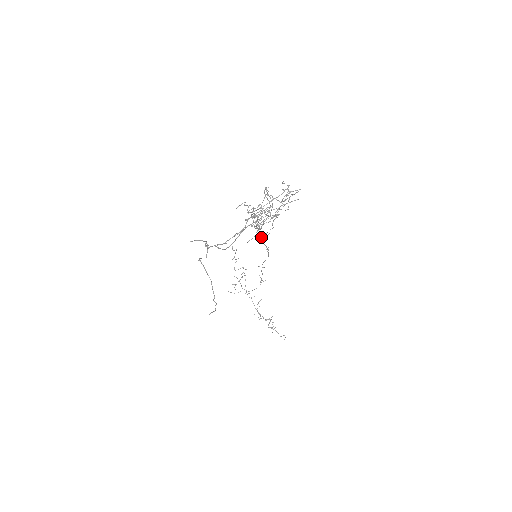
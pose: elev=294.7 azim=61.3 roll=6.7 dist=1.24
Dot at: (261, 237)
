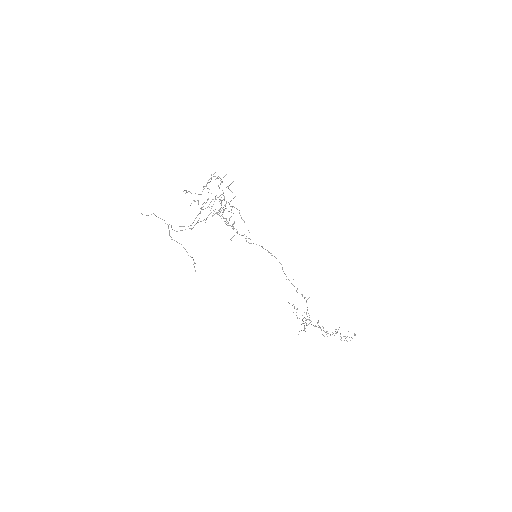
Dot at: occluded
